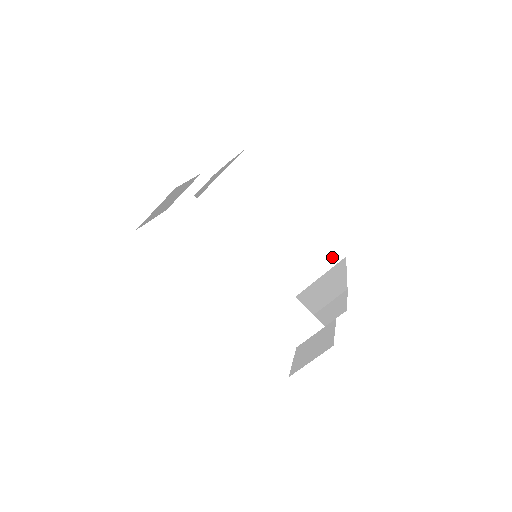
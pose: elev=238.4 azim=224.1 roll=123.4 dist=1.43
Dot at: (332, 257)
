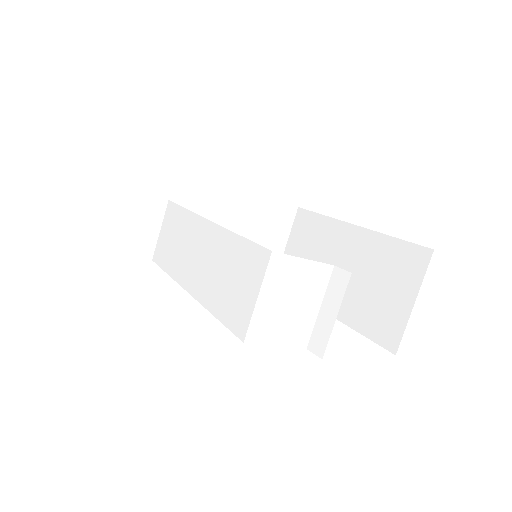
Dot at: (417, 262)
